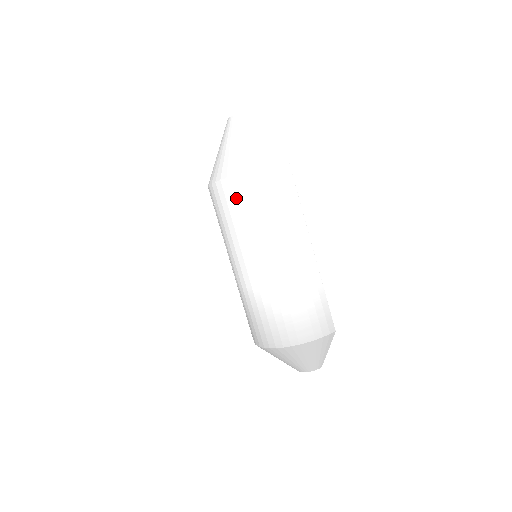
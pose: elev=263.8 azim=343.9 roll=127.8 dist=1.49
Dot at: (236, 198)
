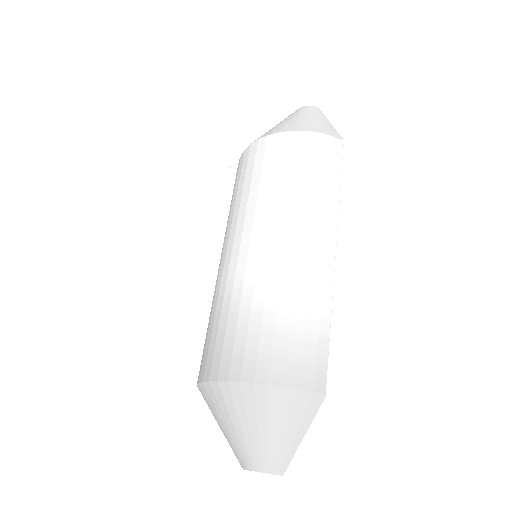
Dot at: (259, 161)
